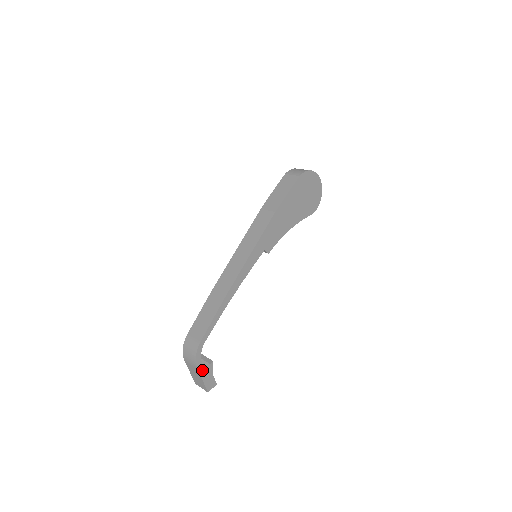
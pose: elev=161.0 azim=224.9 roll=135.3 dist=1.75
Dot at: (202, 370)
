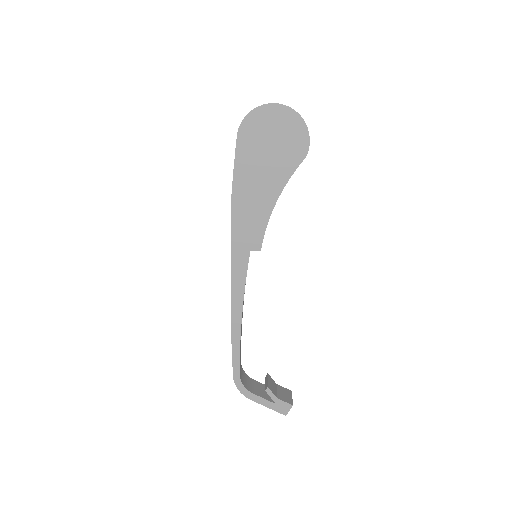
Dot at: (259, 399)
